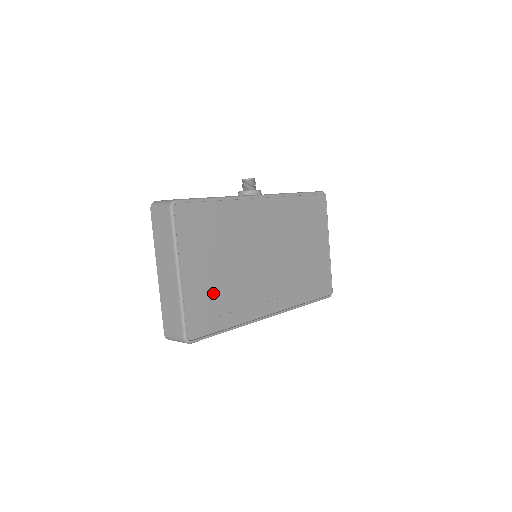
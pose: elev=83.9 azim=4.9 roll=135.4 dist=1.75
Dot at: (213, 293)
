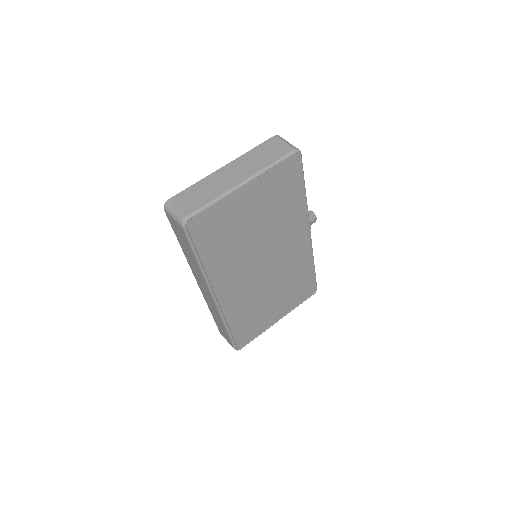
Dot at: (230, 227)
